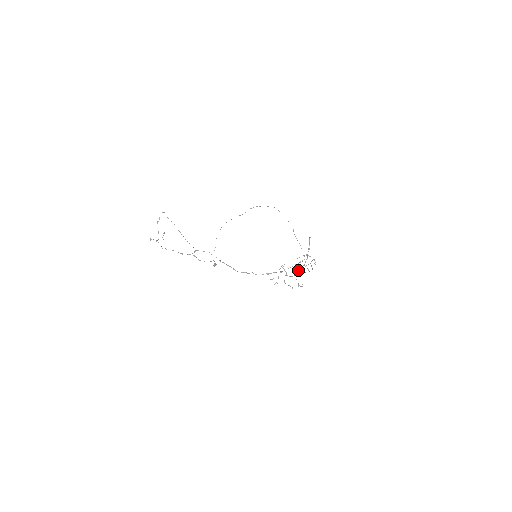
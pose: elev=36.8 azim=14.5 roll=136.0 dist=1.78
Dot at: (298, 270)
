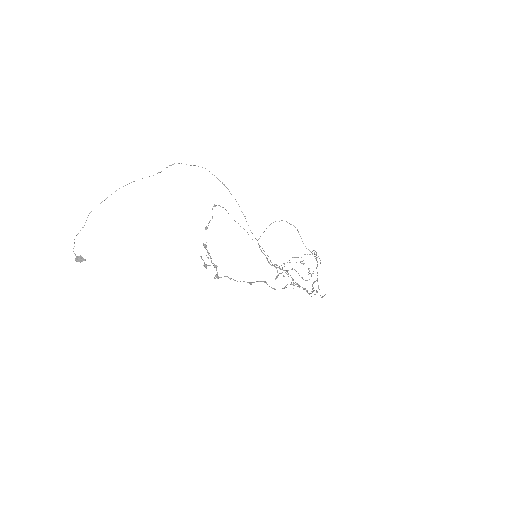
Dot at: occluded
